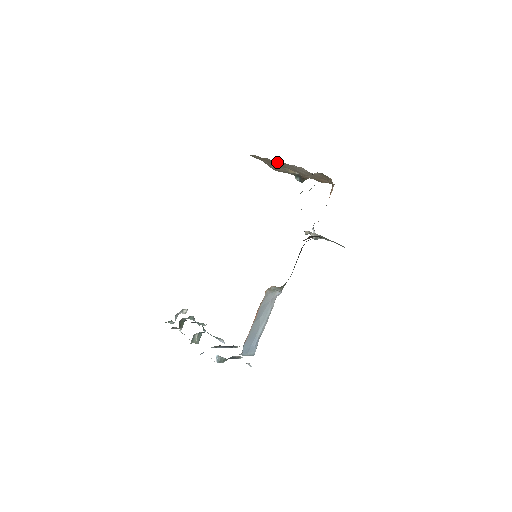
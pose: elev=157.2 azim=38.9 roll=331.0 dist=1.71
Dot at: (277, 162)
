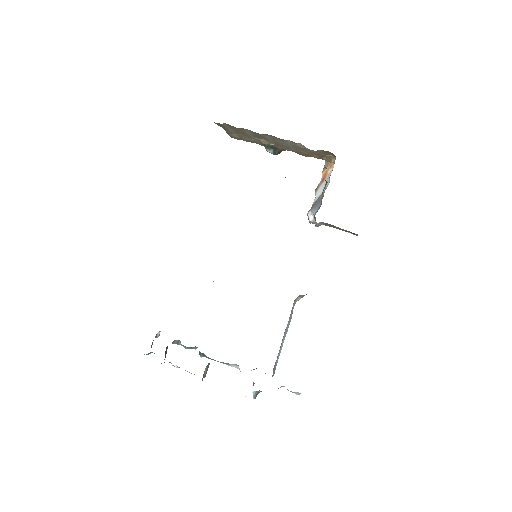
Dot at: (260, 134)
